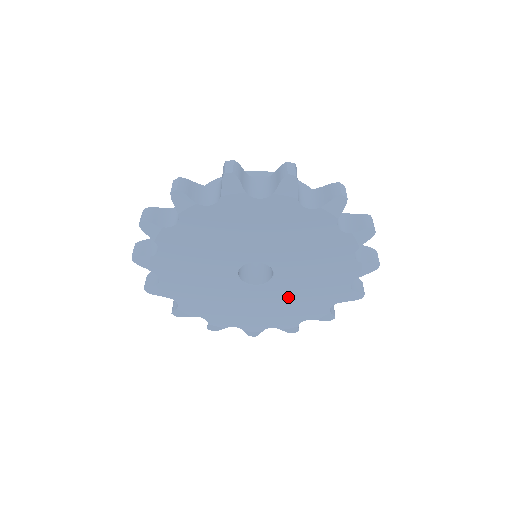
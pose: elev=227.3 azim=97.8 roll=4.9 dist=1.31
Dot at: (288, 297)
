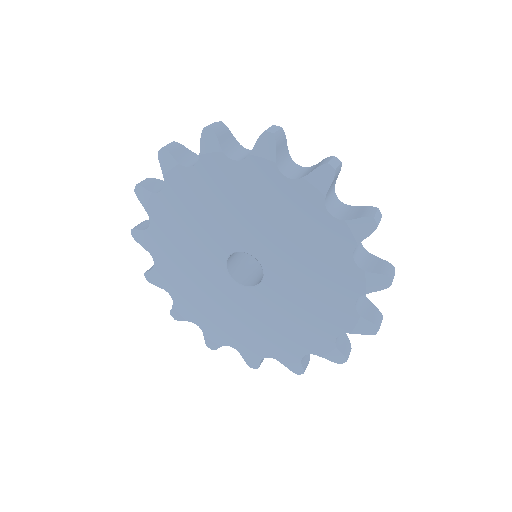
Dot at: (265, 317)
